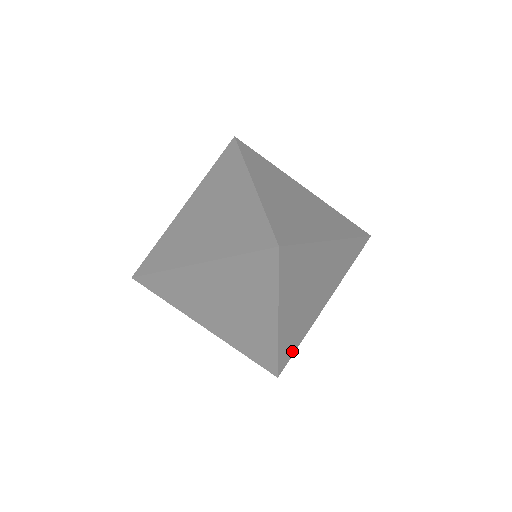
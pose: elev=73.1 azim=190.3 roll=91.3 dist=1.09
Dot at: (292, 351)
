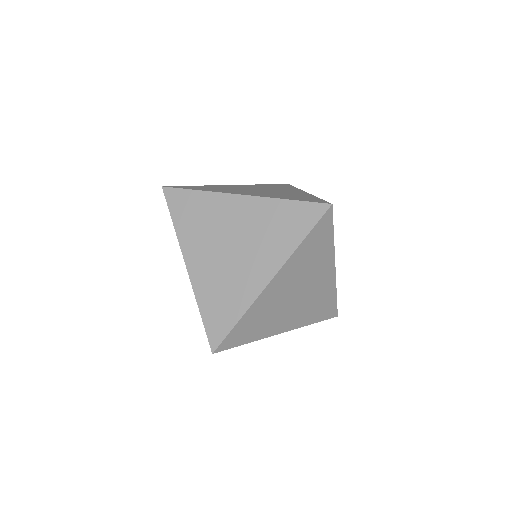
Dot at: (240, 341)
